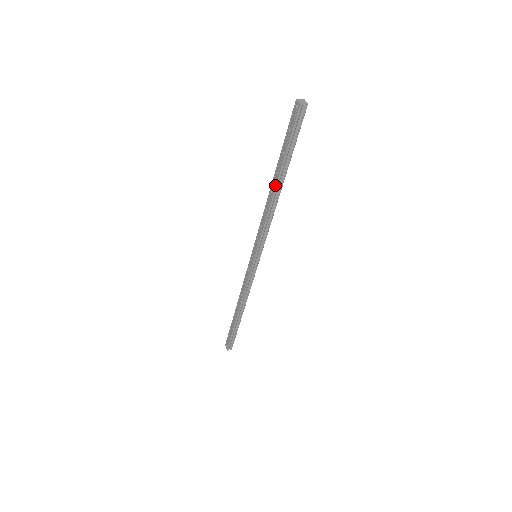
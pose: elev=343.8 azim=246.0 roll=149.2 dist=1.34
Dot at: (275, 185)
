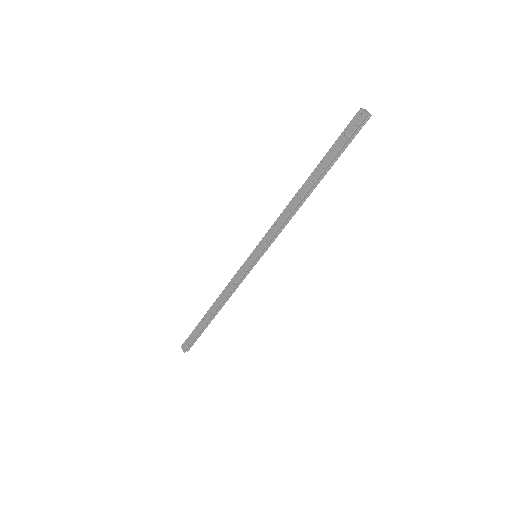
Dot at: (308, 187)
